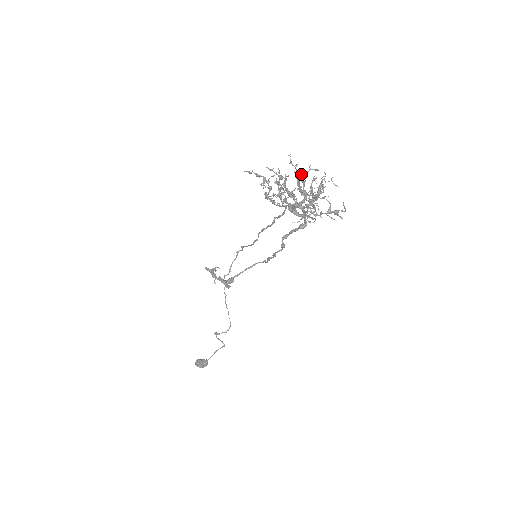
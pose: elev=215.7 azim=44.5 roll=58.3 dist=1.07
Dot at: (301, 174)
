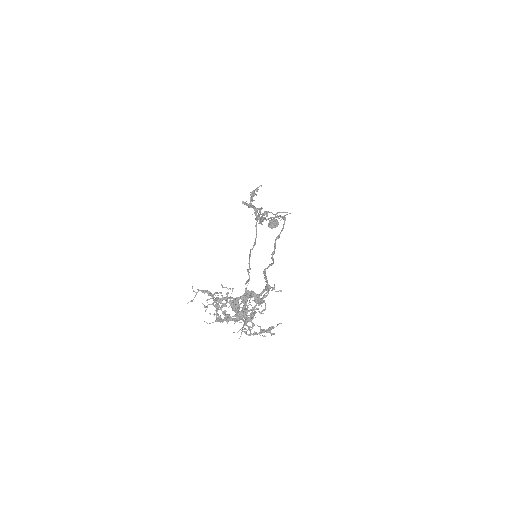
Dot at: (232, 309)
